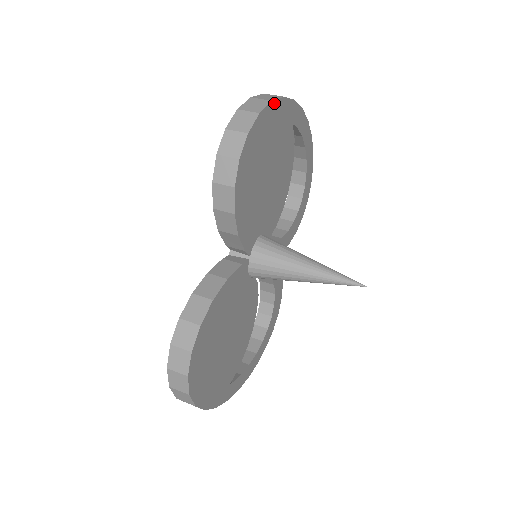
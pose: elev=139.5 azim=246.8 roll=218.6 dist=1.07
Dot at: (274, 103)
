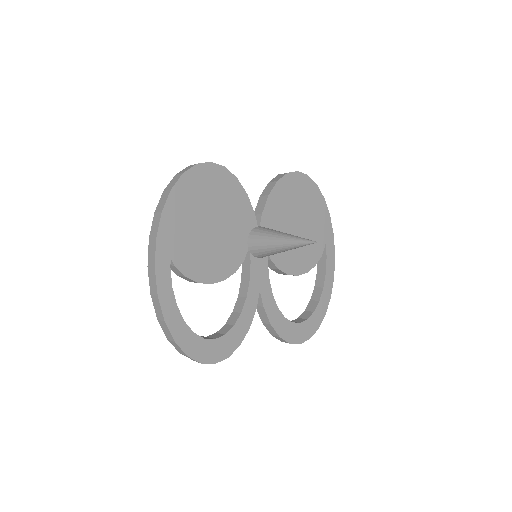
Dot at: (324, 203)
